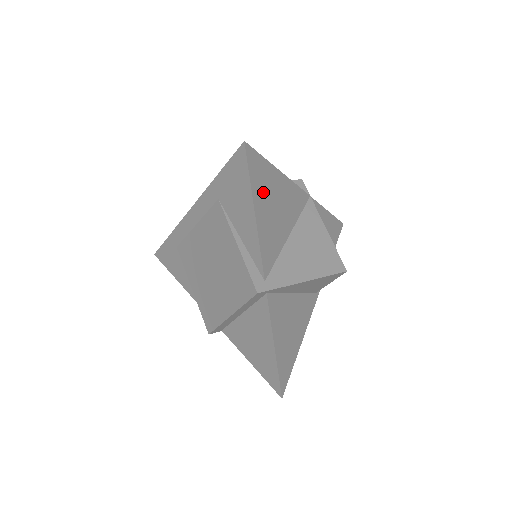
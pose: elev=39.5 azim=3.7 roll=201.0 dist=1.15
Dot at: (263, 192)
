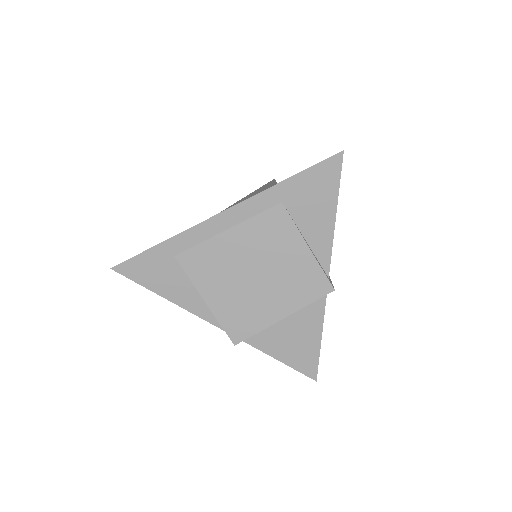
Dot at: occluded
